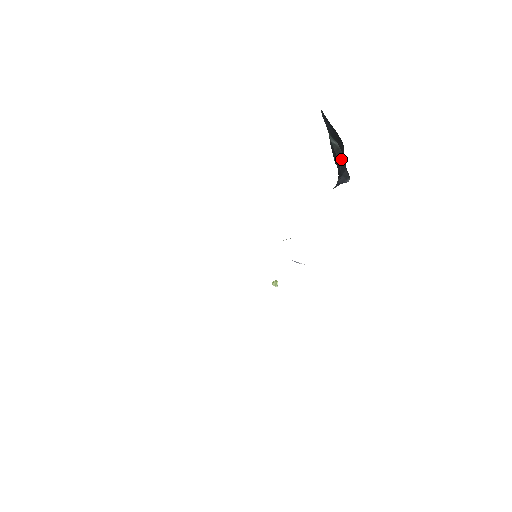
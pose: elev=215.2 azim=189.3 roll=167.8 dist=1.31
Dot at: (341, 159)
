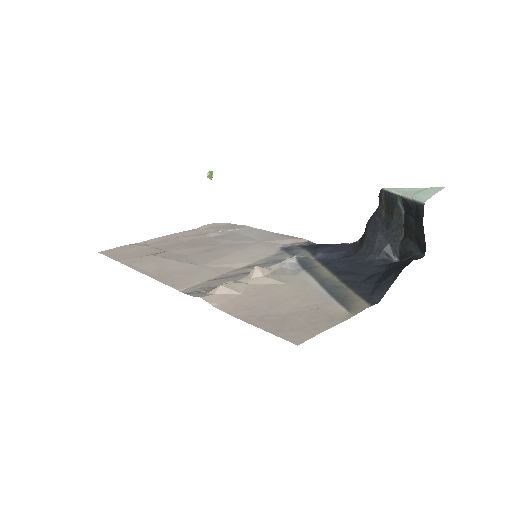
Dot at: (397, 225)
